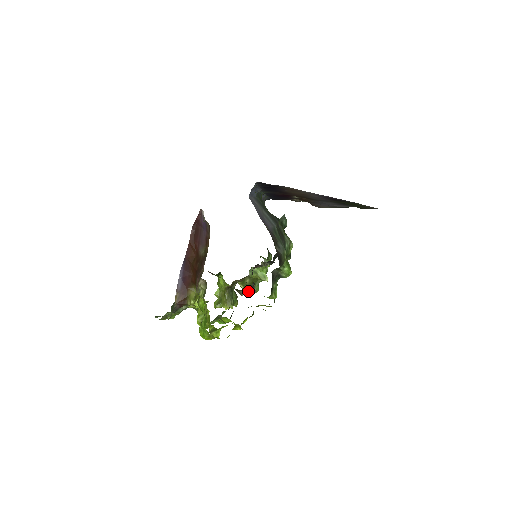
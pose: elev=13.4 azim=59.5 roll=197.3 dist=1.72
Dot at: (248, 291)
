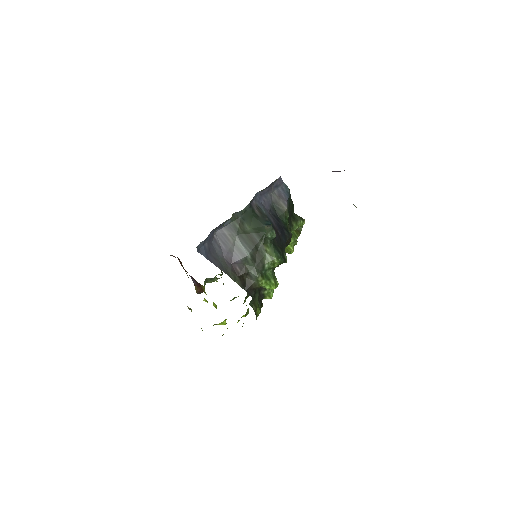
Dot at: occluded
